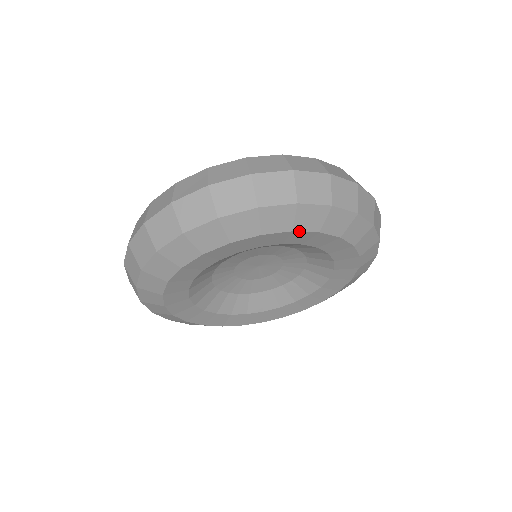
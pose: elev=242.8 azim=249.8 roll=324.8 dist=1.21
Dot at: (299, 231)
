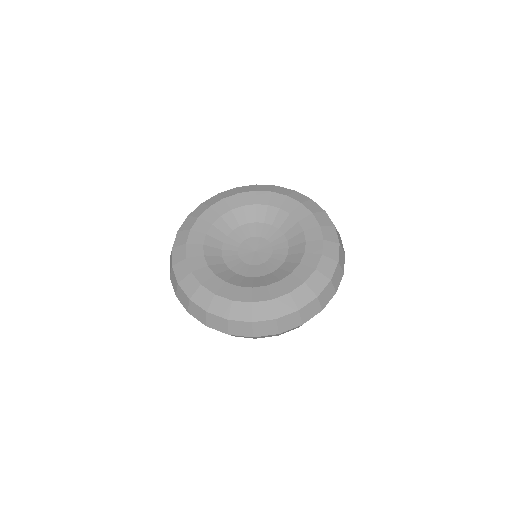
Dot at: occluded
